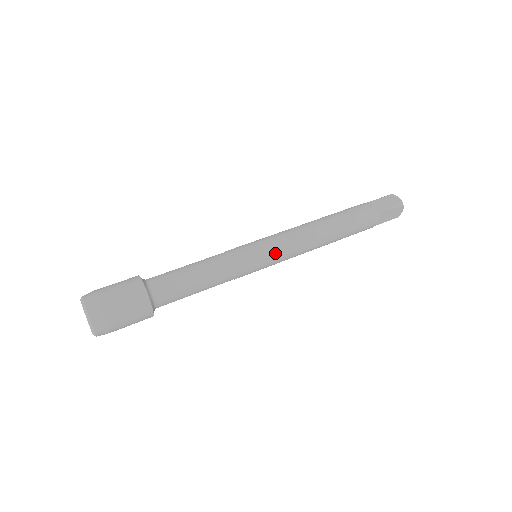
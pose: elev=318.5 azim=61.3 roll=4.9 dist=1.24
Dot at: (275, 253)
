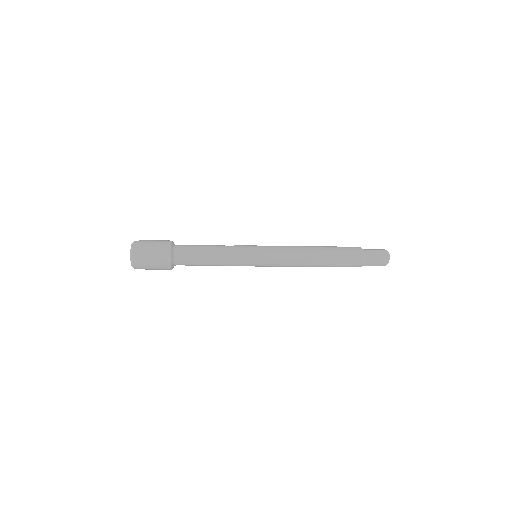
Dot at: (268, 251)
